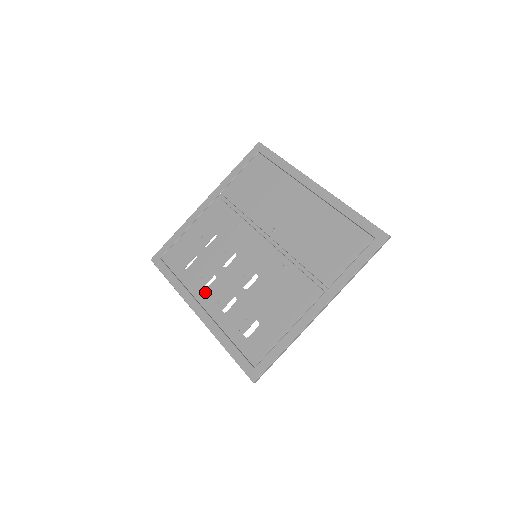
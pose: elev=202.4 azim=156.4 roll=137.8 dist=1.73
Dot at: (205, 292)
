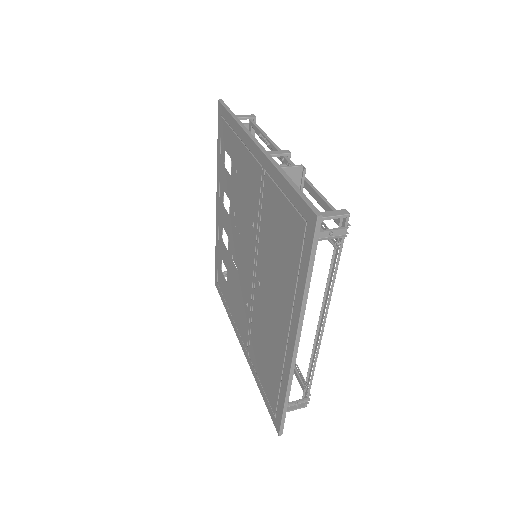
Dot at: (223, 207)
